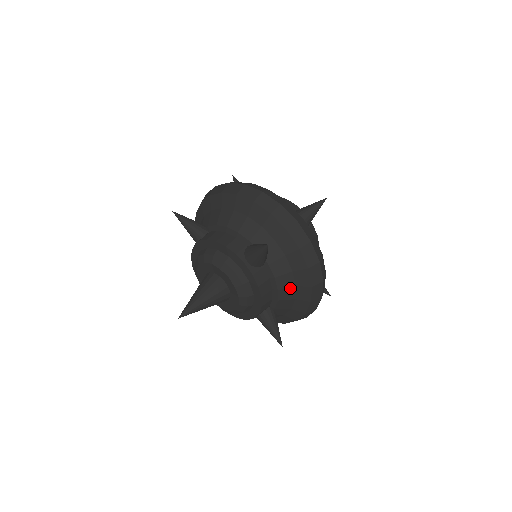
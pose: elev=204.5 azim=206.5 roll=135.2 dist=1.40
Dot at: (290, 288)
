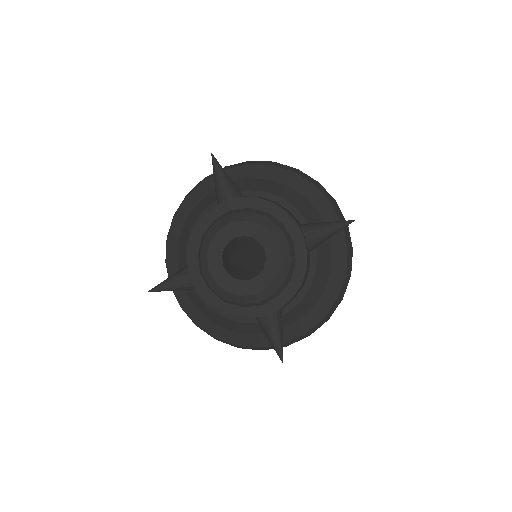
Dot at: (318, 291)
